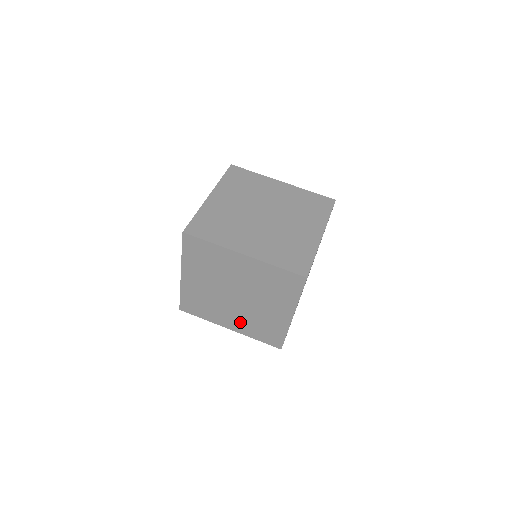
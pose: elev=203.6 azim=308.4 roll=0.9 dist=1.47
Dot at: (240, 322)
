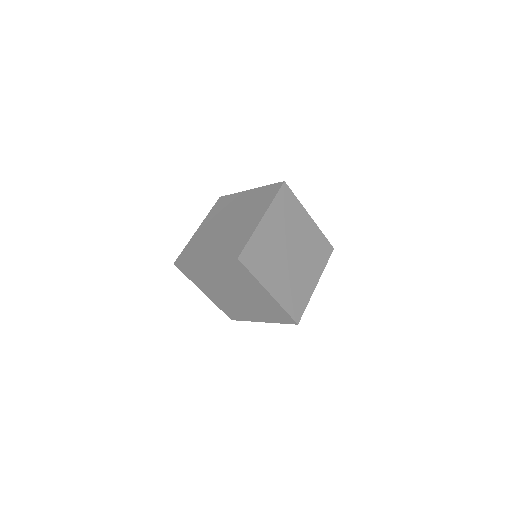
Dot at: (259, 313)
